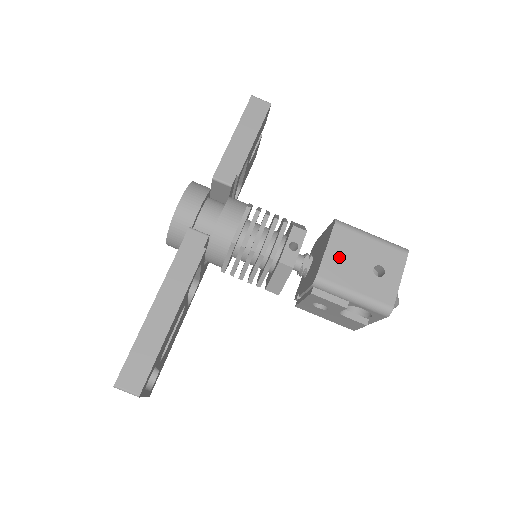
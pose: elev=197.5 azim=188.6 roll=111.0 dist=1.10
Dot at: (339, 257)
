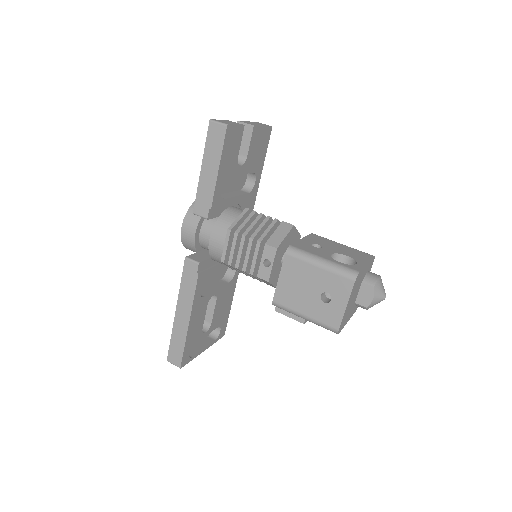
Dot at: (290, 285)
